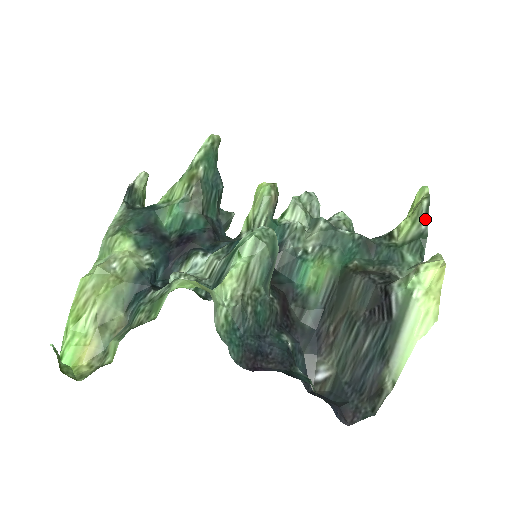
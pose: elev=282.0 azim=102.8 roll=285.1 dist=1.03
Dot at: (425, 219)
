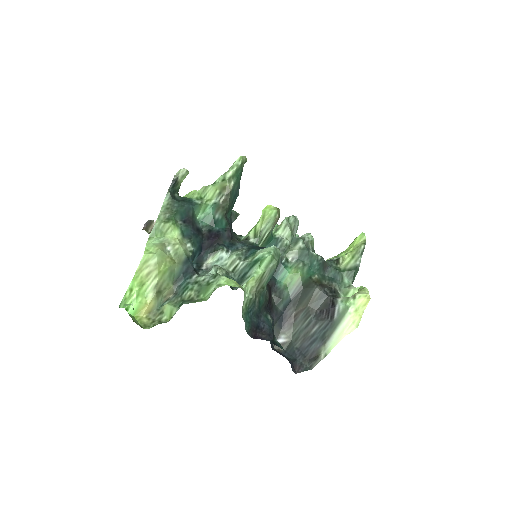
Dot at: (360, 257)
